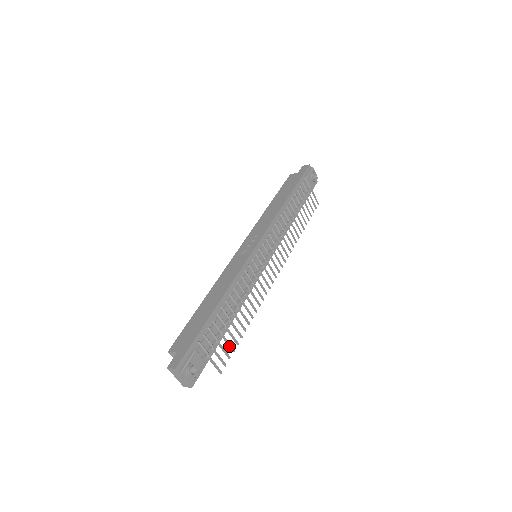
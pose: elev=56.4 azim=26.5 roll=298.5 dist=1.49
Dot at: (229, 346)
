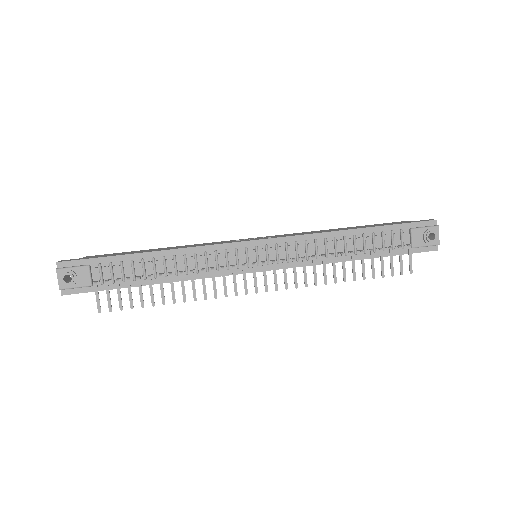
Dot at: (129, 298)
